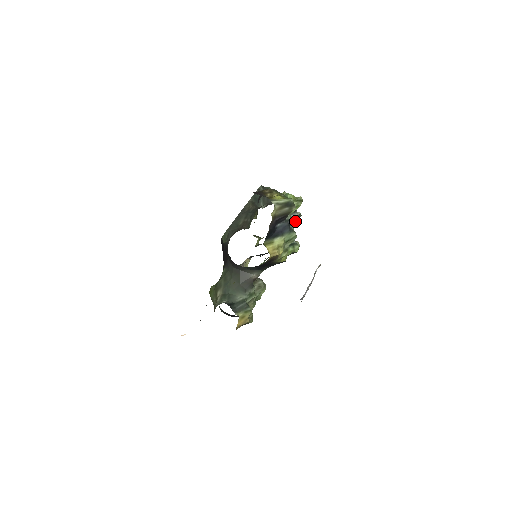
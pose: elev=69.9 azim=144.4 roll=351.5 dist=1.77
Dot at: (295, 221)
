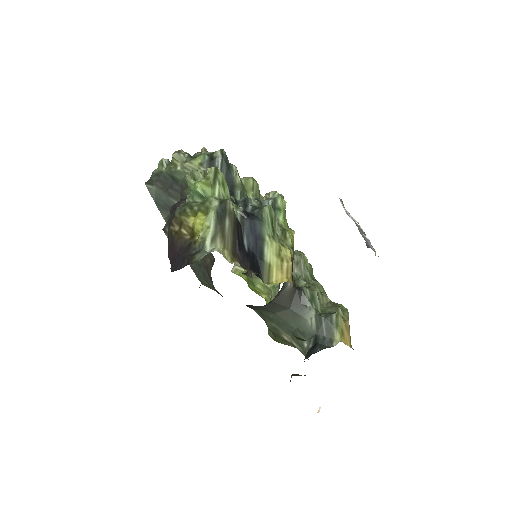
Dot at: (229, 167)
